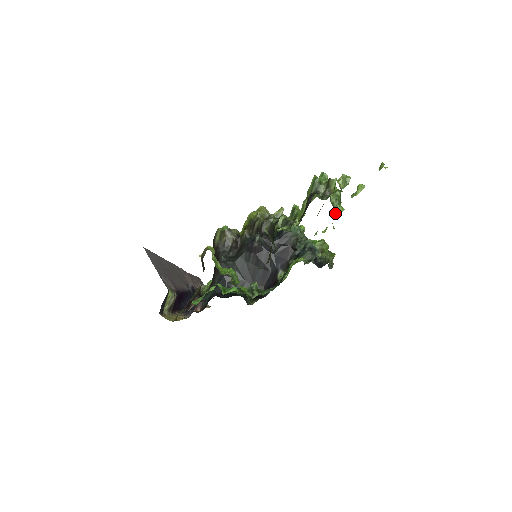
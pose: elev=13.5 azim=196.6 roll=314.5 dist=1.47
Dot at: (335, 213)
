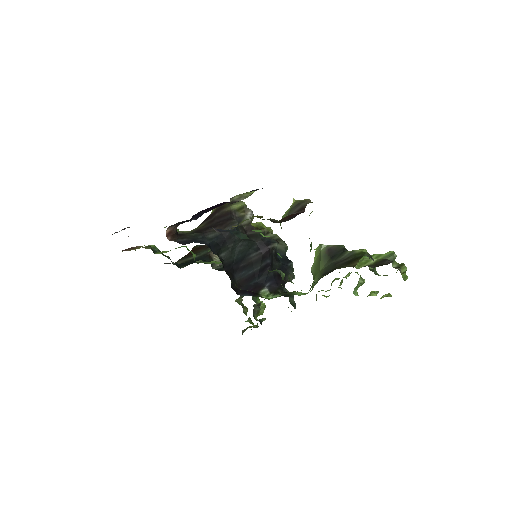
Dot at: (353, 291)
